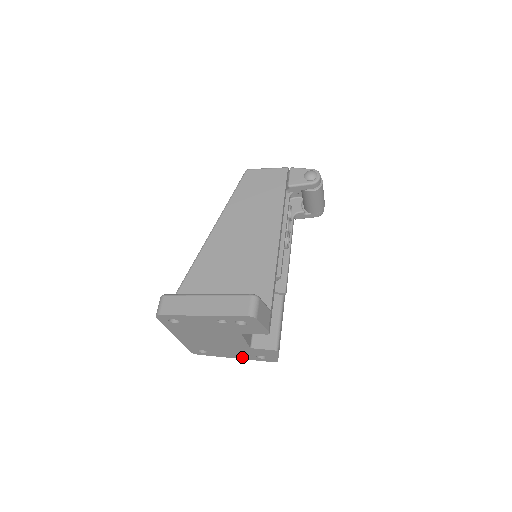
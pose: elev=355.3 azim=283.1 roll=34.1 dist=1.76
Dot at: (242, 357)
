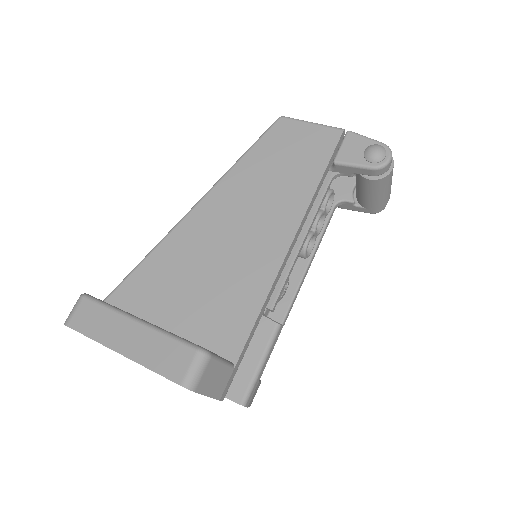
Dot at: occluded
